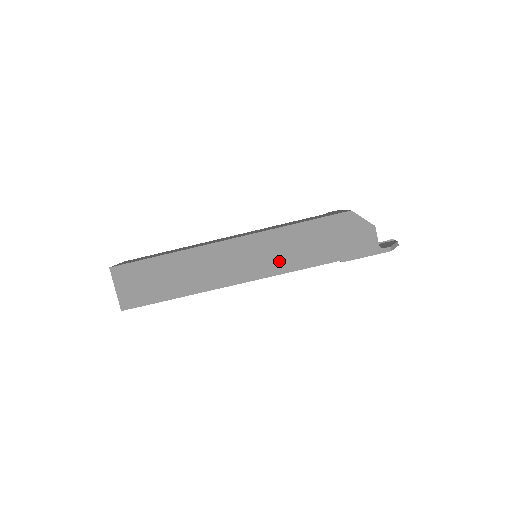
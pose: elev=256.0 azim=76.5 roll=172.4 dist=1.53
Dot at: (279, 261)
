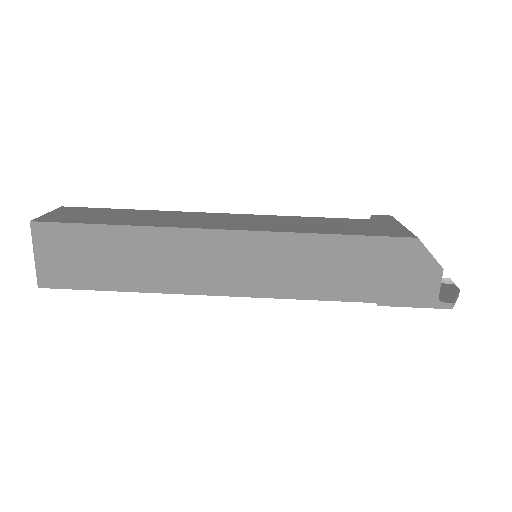
Dot at: (289, 280)
